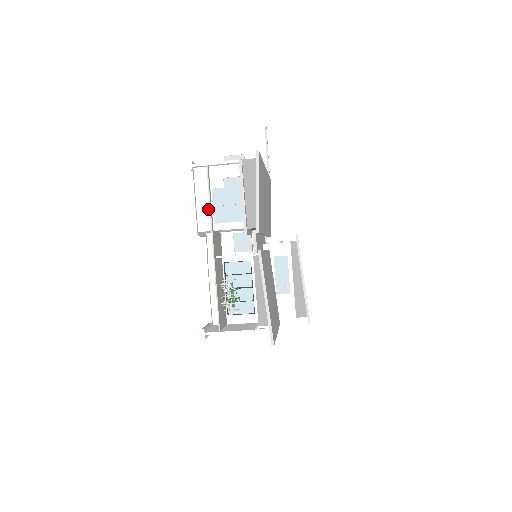
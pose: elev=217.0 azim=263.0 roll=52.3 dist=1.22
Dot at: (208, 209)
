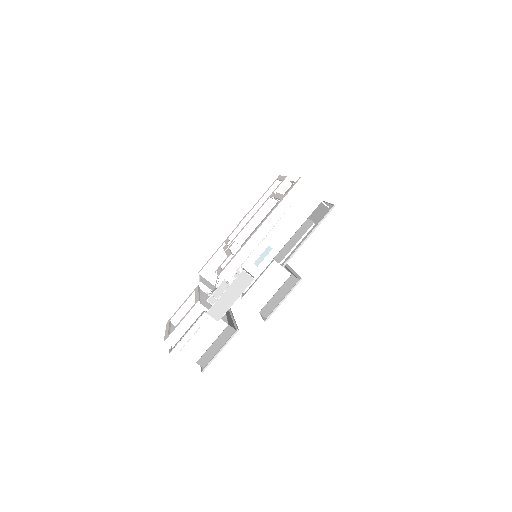
Dot at: occluded
